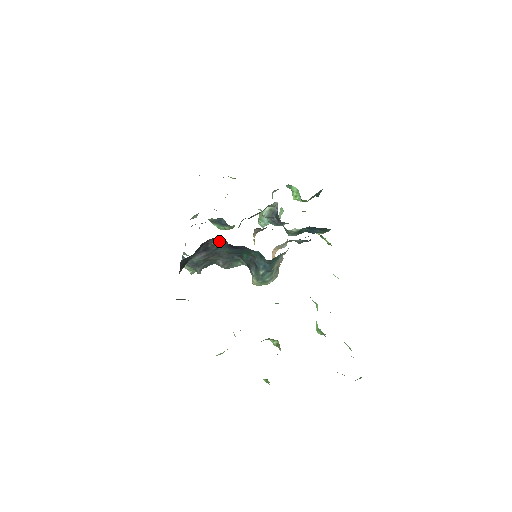
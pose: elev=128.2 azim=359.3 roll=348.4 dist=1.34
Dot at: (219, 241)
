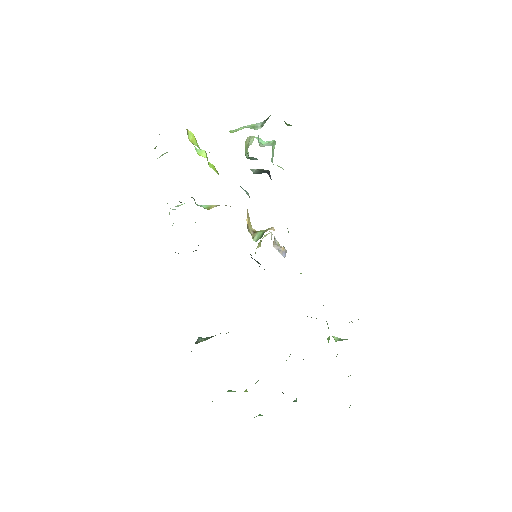
Dot at: occluded
